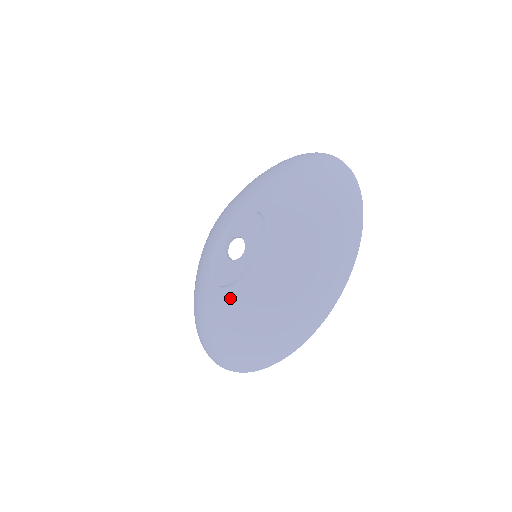
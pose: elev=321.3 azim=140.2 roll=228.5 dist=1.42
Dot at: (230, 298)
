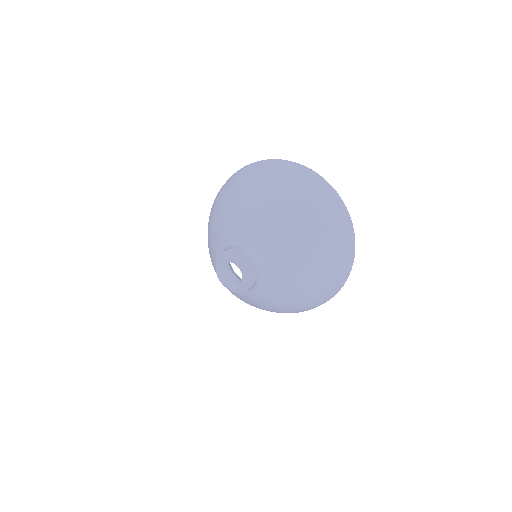
Dot at: occluded
